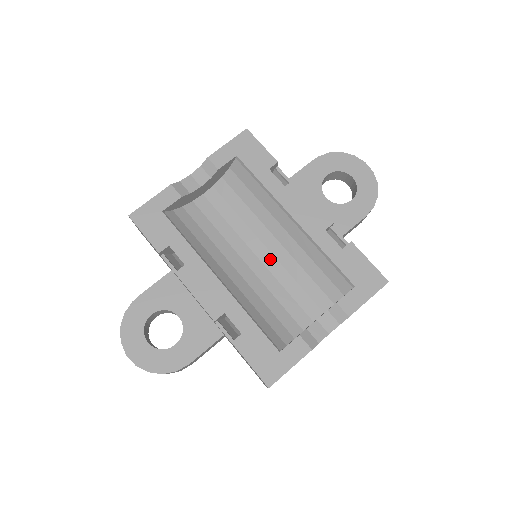
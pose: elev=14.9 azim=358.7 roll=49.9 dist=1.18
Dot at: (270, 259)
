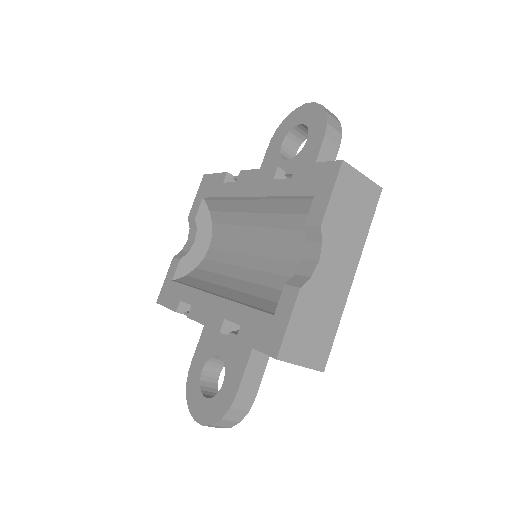
Dot at: (264, 248)
